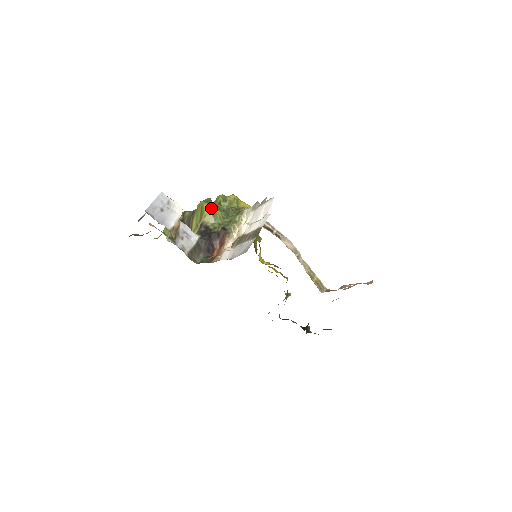
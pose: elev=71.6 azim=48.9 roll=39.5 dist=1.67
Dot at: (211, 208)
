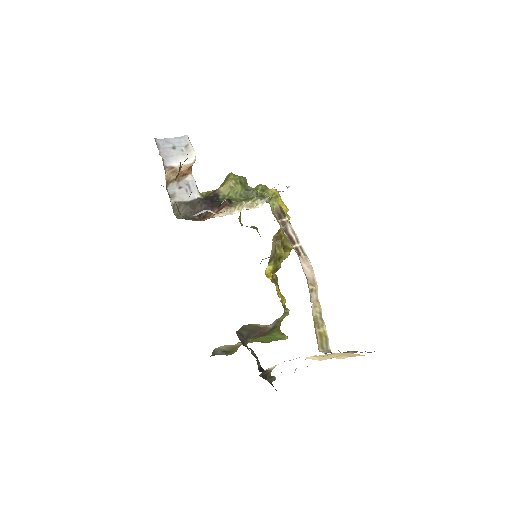
Dot at: (234, 180)
